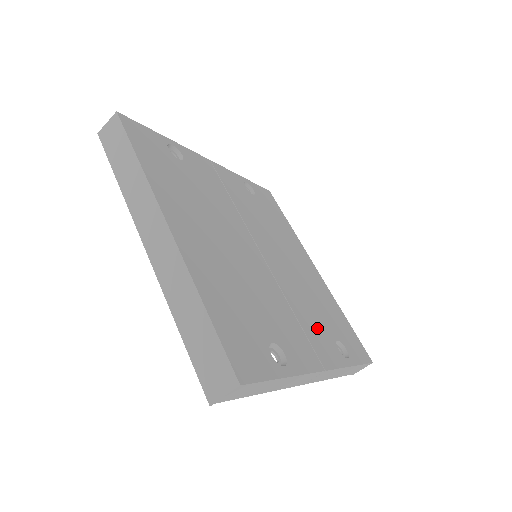
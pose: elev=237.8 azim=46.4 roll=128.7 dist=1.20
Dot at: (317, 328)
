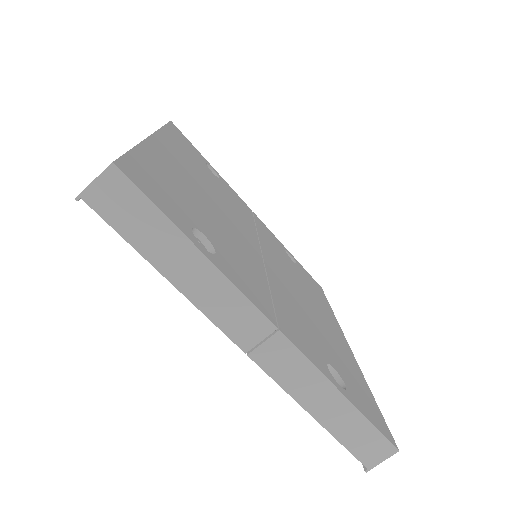
Dot at: (301, 327)
